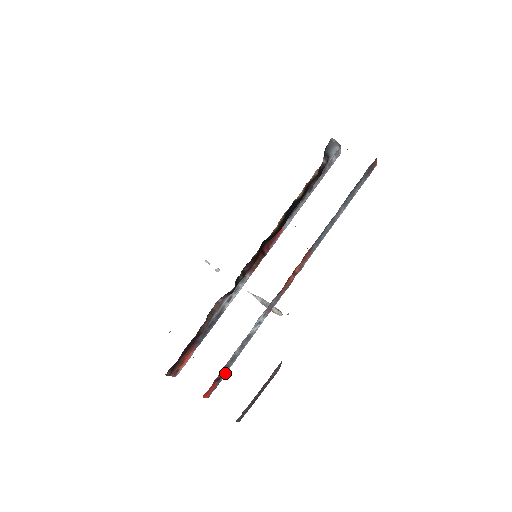
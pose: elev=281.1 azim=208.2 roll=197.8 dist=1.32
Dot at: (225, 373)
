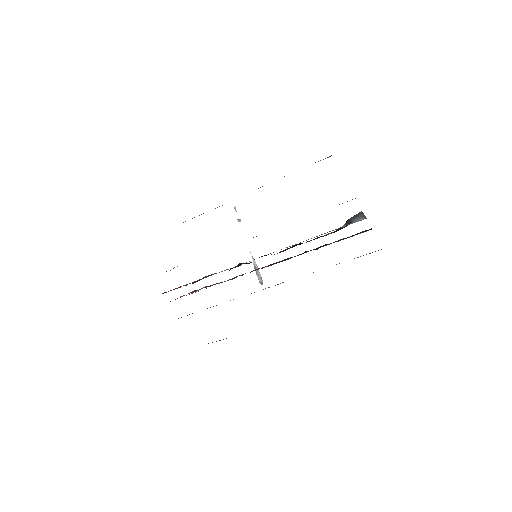
Dot at: occluded
